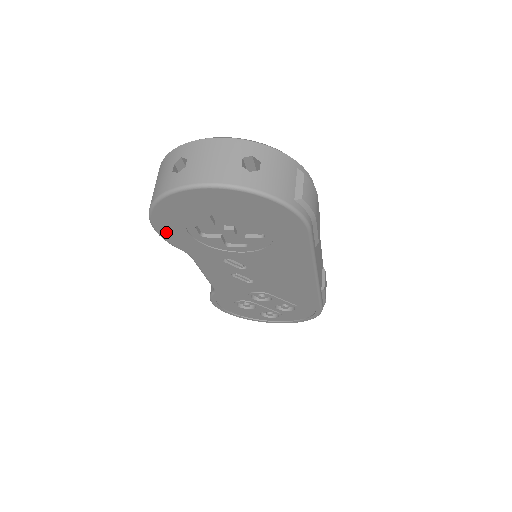
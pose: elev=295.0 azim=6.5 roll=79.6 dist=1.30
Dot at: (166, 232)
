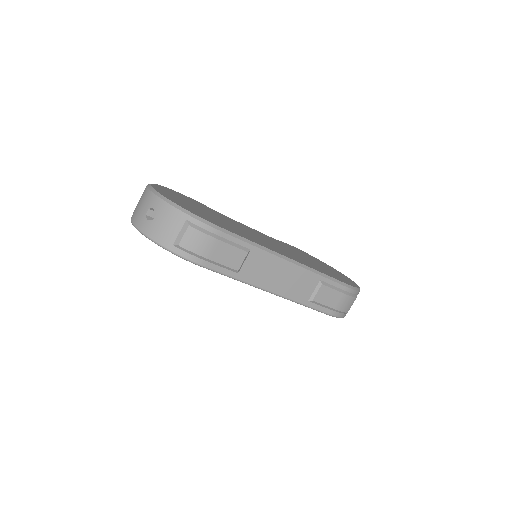
Dot at: occluded
